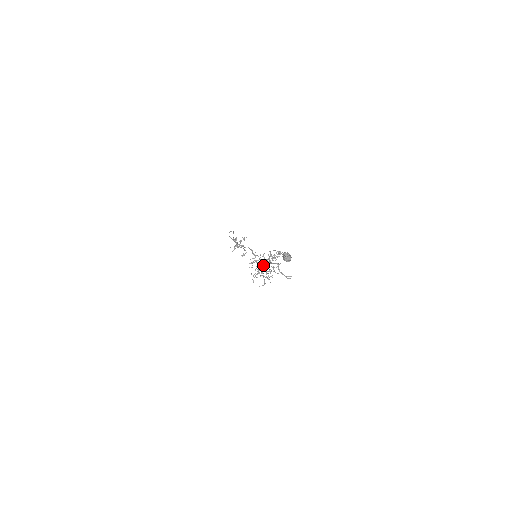
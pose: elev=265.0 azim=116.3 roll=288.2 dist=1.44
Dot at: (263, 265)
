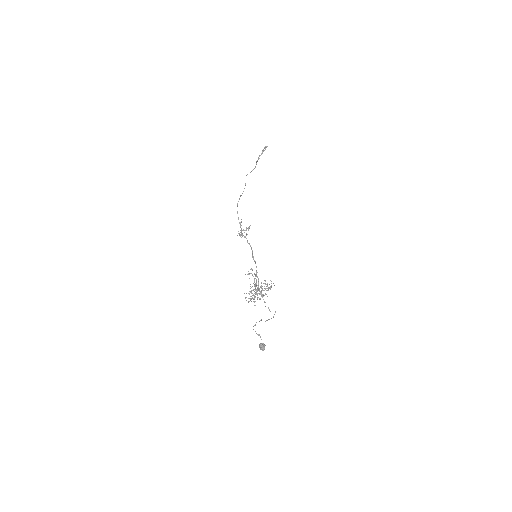
Dot at: (256, 289)
